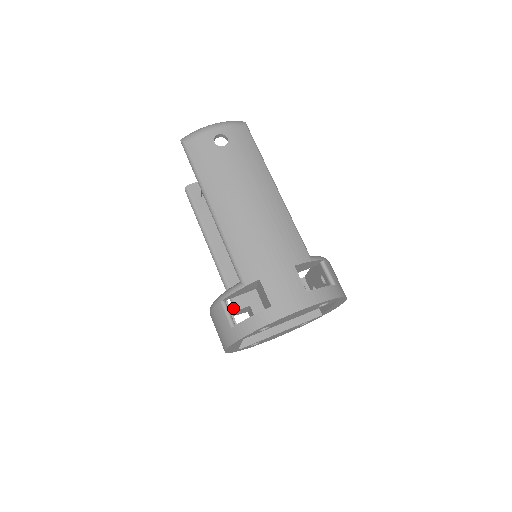
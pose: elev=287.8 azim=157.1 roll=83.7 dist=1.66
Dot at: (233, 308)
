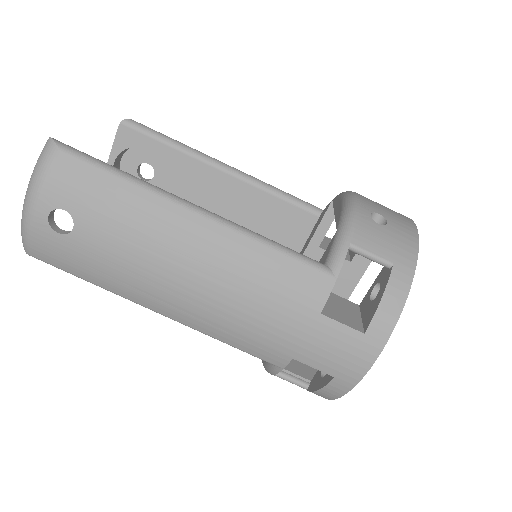
Dot at: occluded
